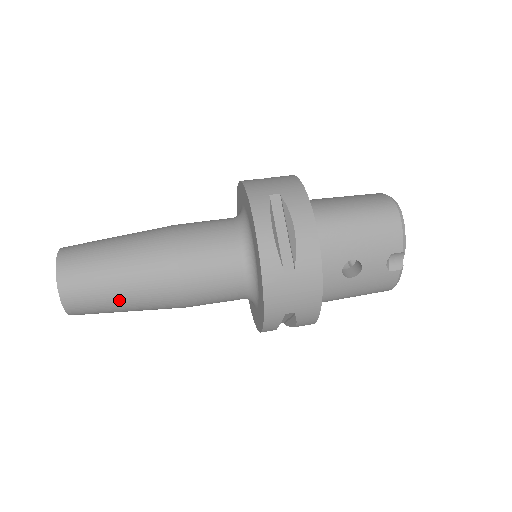
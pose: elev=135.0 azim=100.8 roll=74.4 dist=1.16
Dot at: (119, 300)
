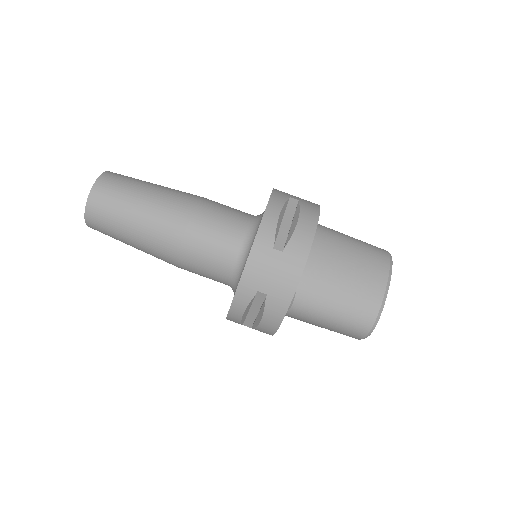
Dot at: occluded
